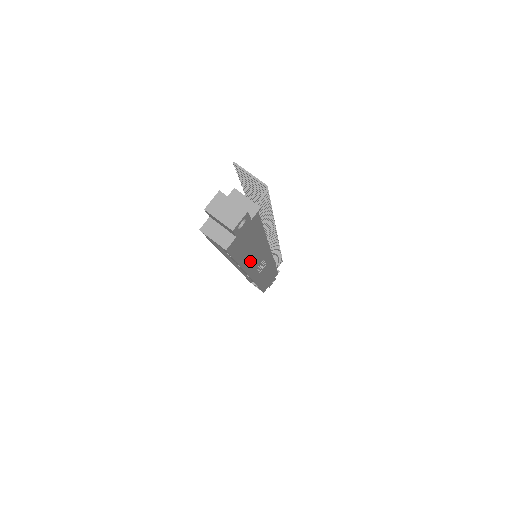
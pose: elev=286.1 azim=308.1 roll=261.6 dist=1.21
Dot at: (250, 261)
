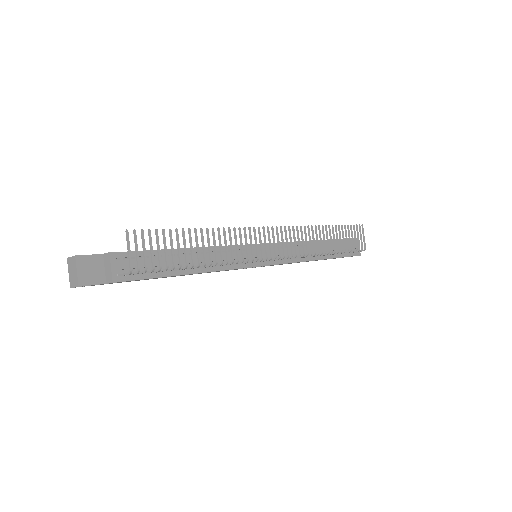
Dot at: occluded
